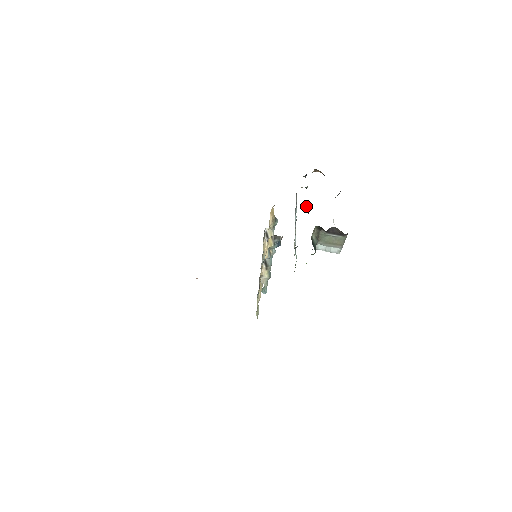
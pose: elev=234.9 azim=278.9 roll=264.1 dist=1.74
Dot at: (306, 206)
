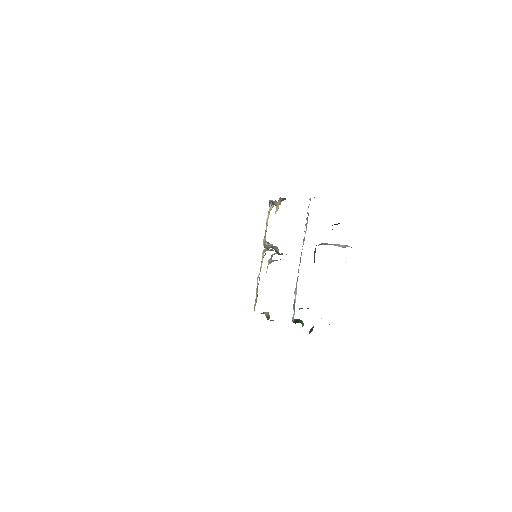
Dot at: occluded
